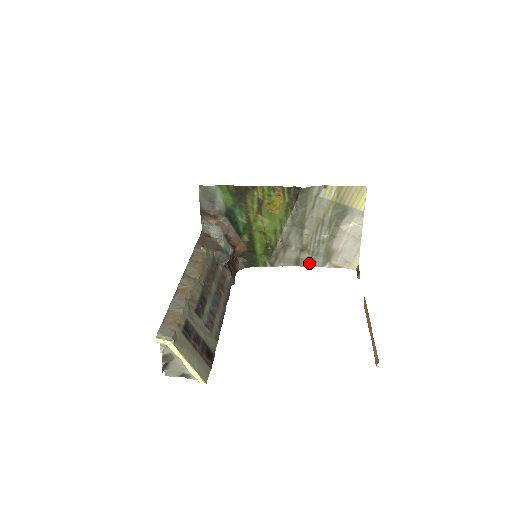
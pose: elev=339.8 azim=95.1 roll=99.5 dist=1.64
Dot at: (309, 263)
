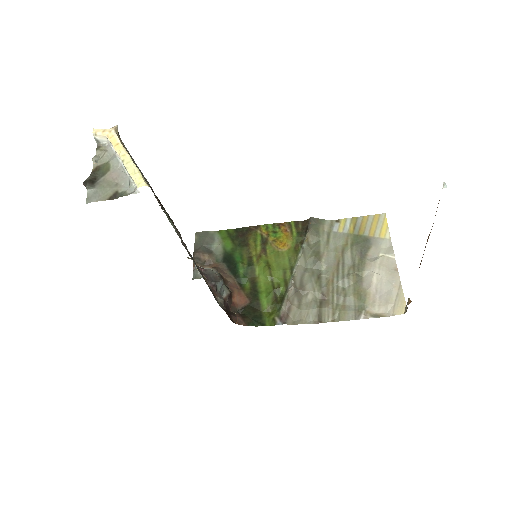
Dot at: (336, 316)
